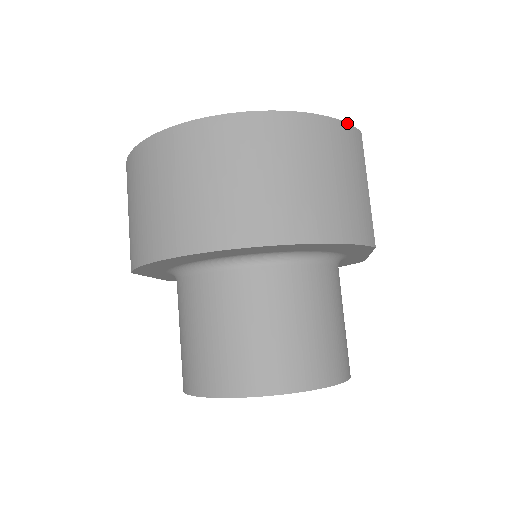
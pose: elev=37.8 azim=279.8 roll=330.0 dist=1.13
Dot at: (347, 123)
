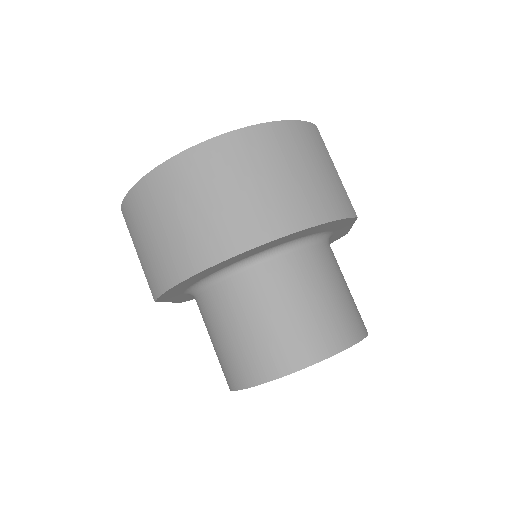
Dot at: (304, 121)
